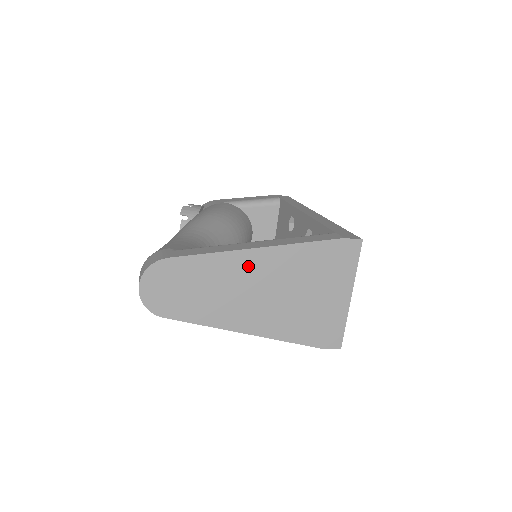
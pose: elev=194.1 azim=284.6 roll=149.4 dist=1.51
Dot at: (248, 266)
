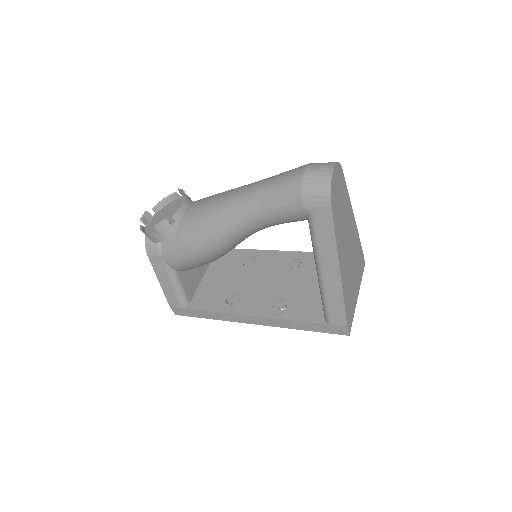
Dot at: (351, 222)
